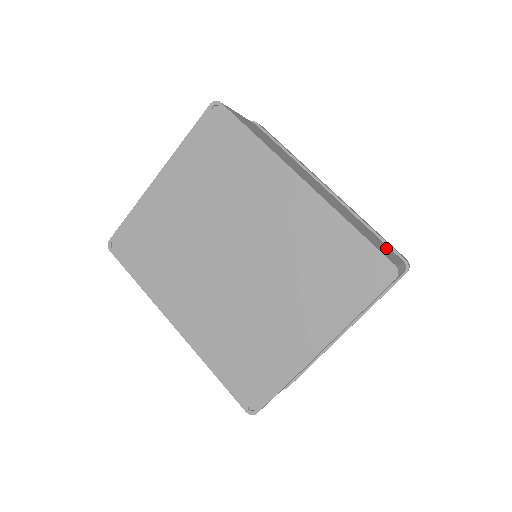
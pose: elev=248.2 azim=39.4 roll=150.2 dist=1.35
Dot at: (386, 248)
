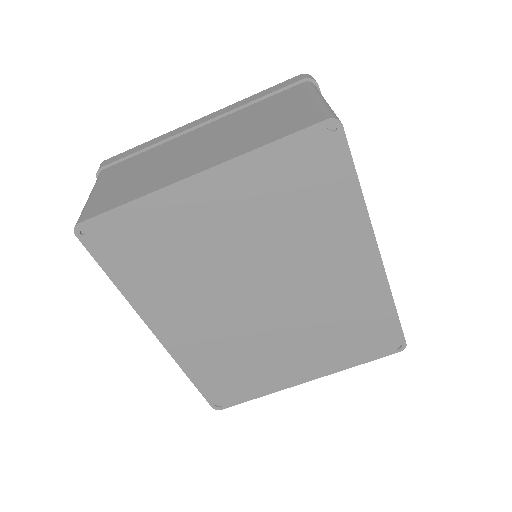
Dot at: occluded
